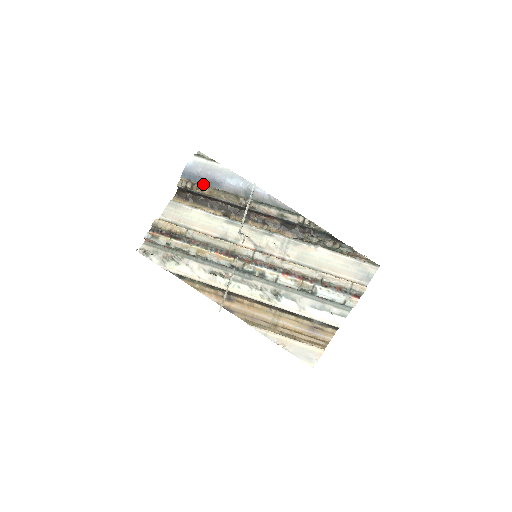
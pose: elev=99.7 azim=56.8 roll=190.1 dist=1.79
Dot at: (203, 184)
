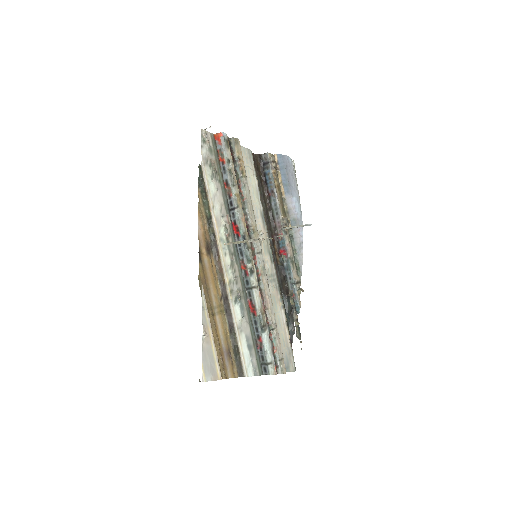
Dot at: (281, 177)
